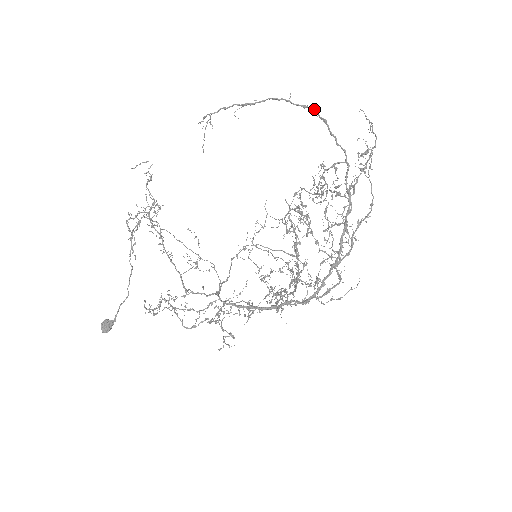
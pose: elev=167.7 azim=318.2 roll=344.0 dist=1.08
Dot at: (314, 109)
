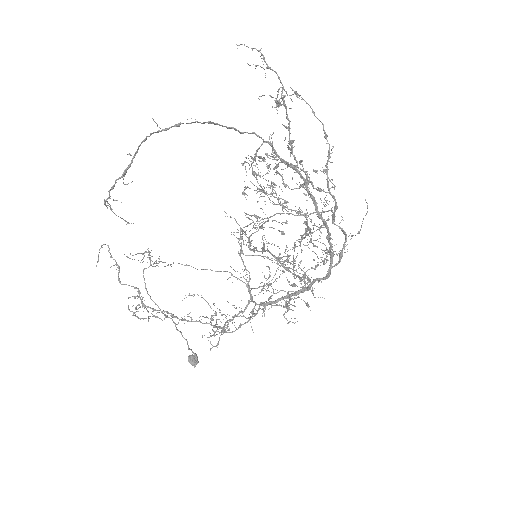
Dot at: occluded
